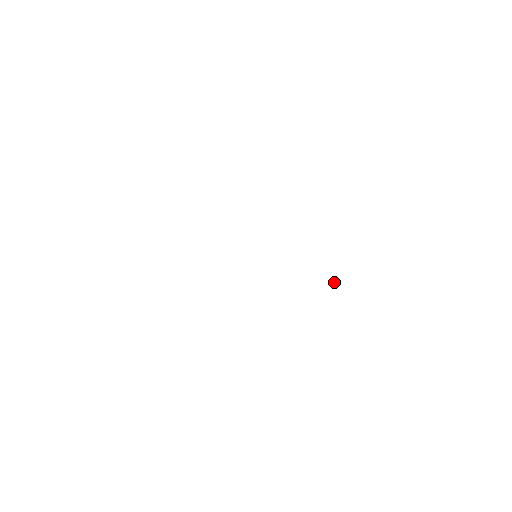
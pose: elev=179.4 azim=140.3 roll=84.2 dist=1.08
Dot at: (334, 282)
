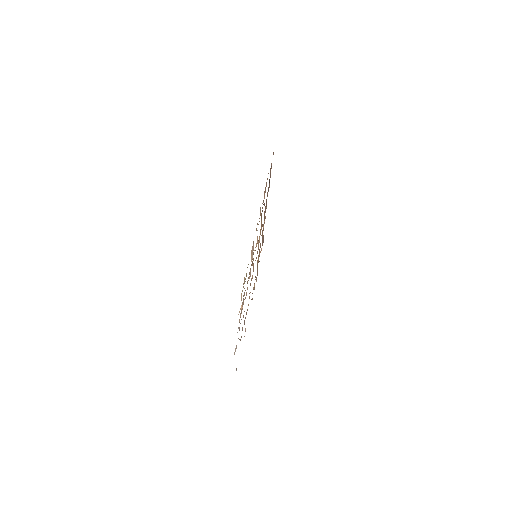
Dot at: occluded
